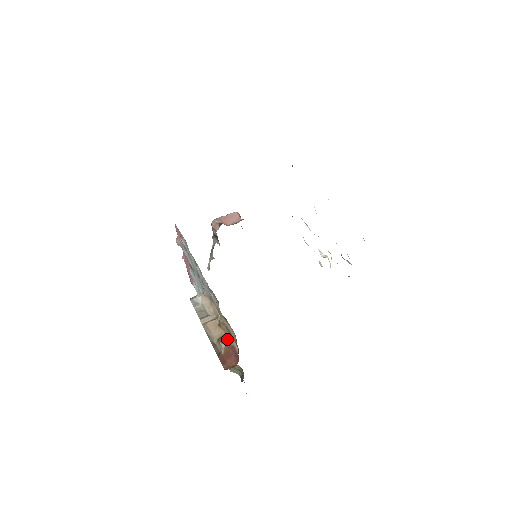
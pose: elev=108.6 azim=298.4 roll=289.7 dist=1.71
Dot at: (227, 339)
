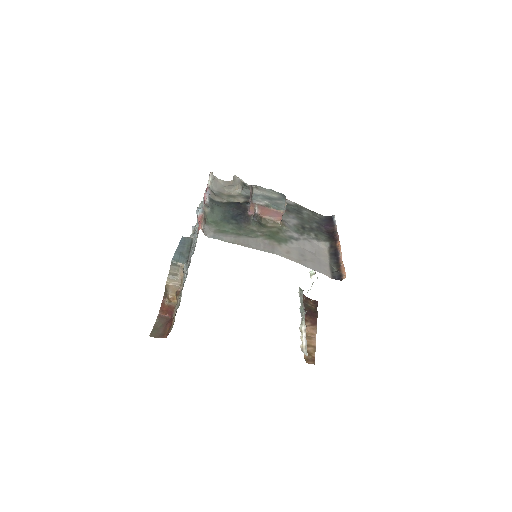
Dot at: (174, 303)
